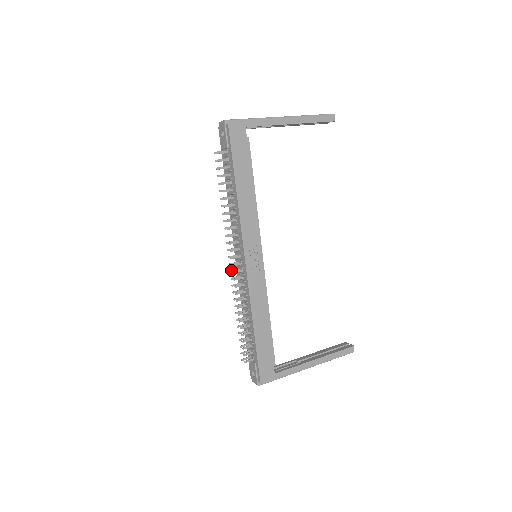
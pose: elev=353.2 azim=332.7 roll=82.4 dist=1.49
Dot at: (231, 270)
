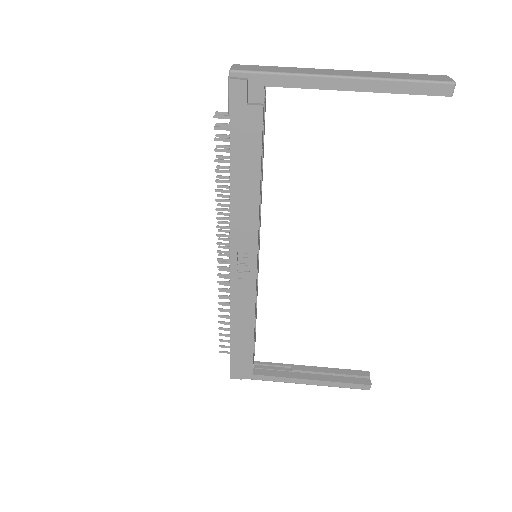
Dot at: (220, 261)
